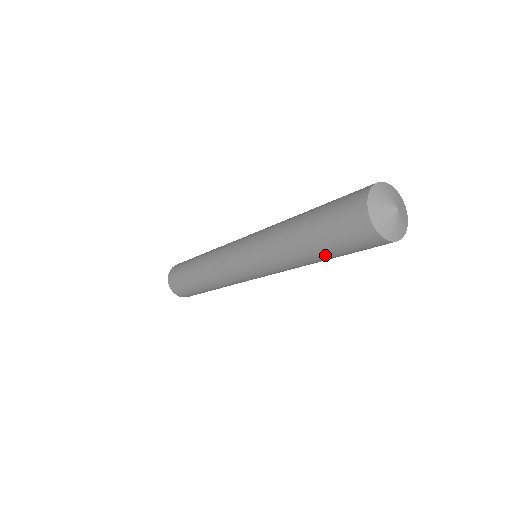
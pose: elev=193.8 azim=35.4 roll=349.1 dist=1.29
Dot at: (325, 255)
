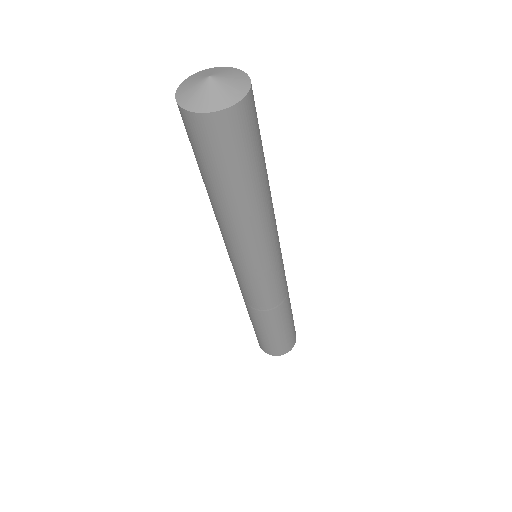
Dot at: (219, 188)
